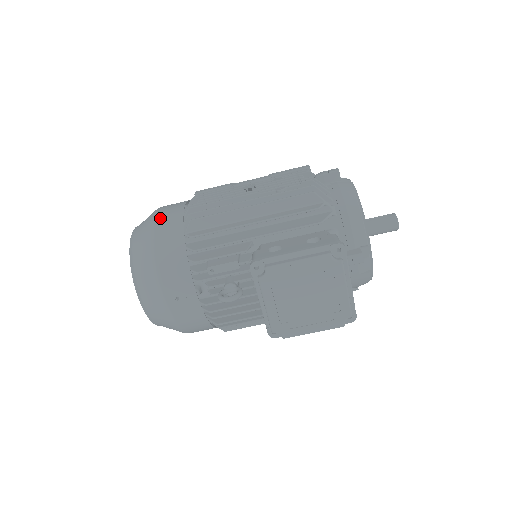
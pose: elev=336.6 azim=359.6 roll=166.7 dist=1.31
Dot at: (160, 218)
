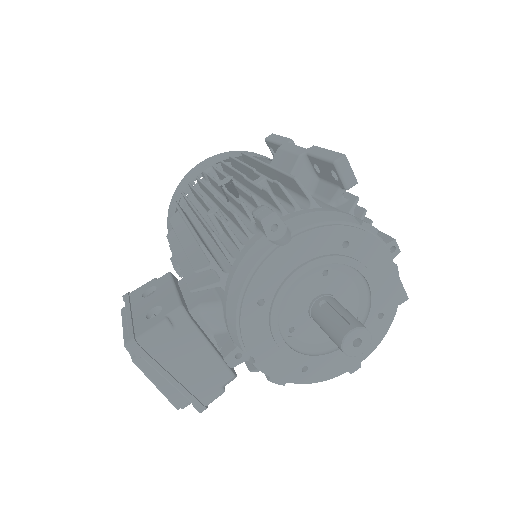
Dot at: (184, 179)
